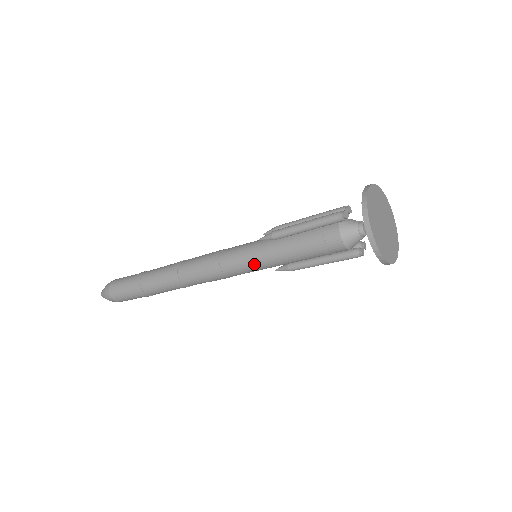
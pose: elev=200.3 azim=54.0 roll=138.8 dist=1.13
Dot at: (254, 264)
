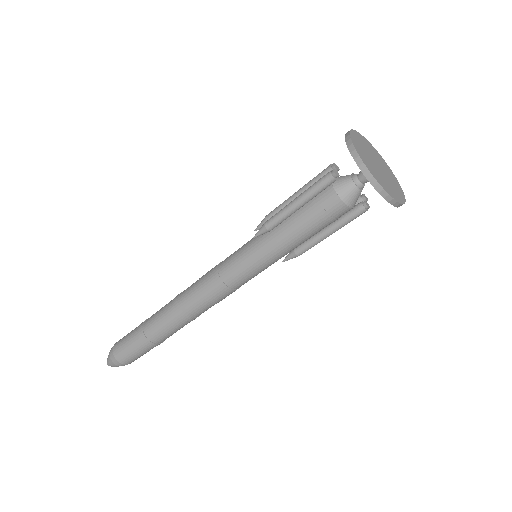
Dot at: (258, 265)
